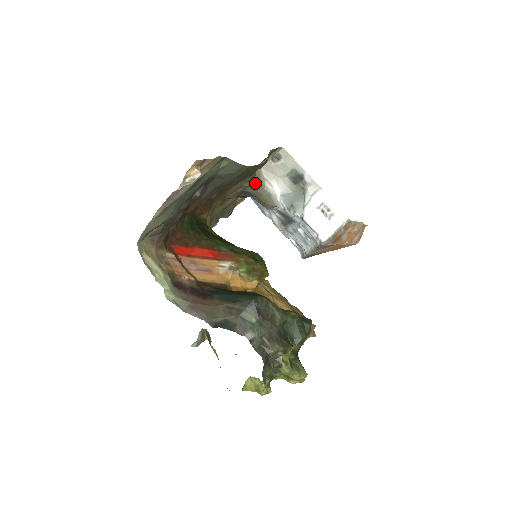
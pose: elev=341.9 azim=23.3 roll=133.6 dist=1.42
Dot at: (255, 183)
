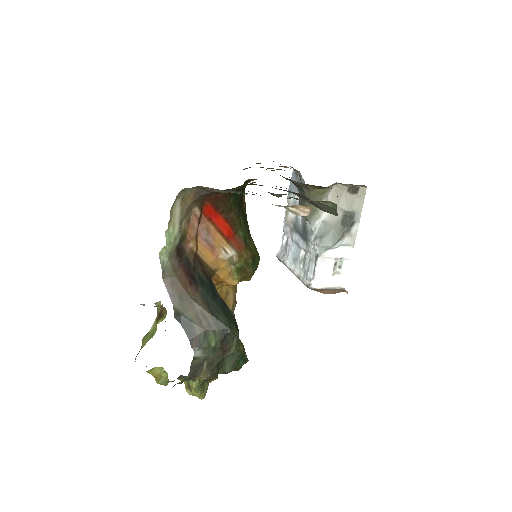
Dot at: (317, 193)
